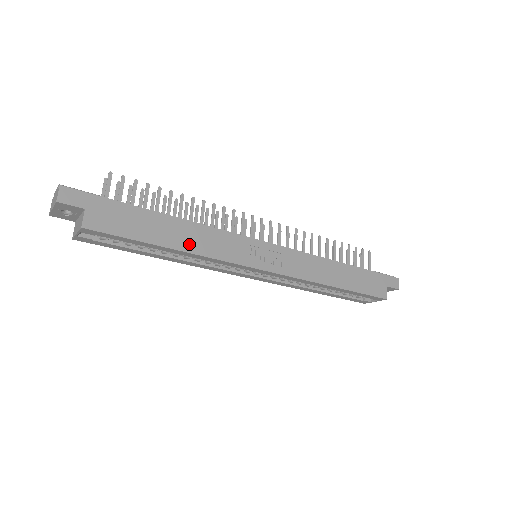
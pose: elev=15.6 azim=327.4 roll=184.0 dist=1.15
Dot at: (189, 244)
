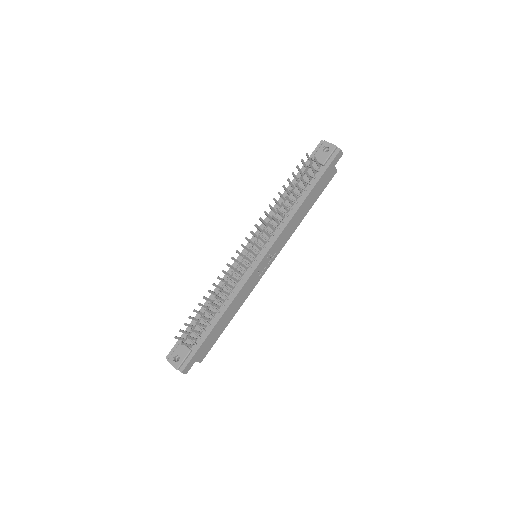
Dot at: (235, 310)
